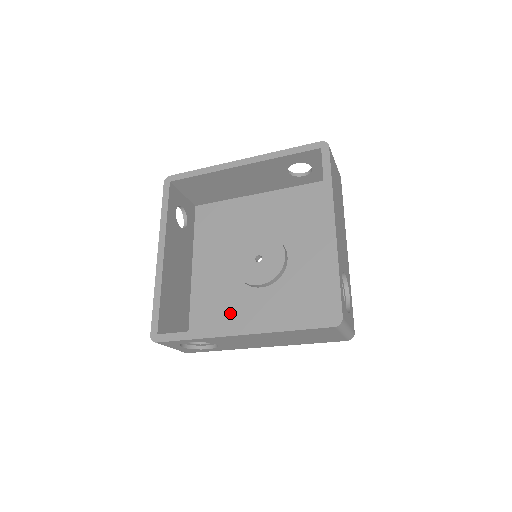
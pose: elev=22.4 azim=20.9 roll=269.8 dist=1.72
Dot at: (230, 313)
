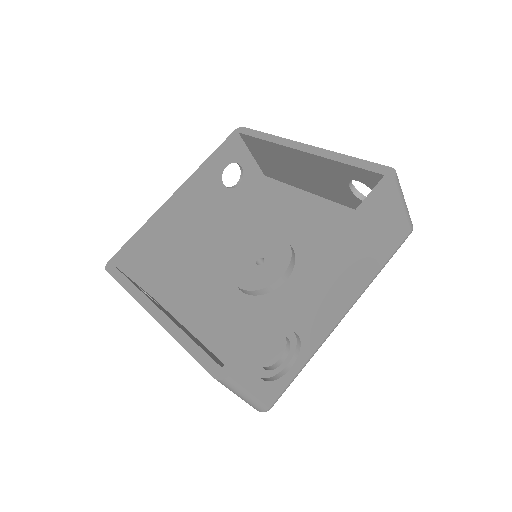
Dot at: (201, 295)
